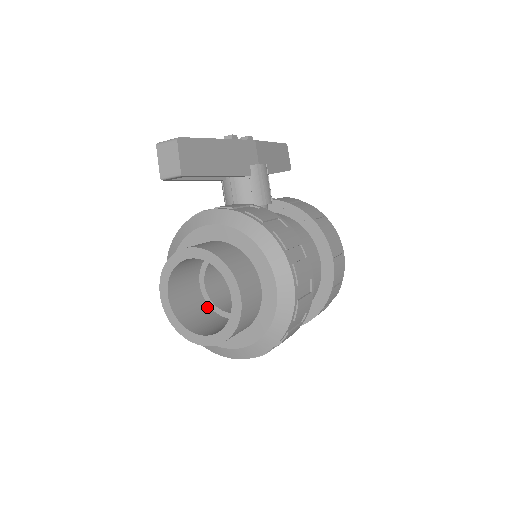
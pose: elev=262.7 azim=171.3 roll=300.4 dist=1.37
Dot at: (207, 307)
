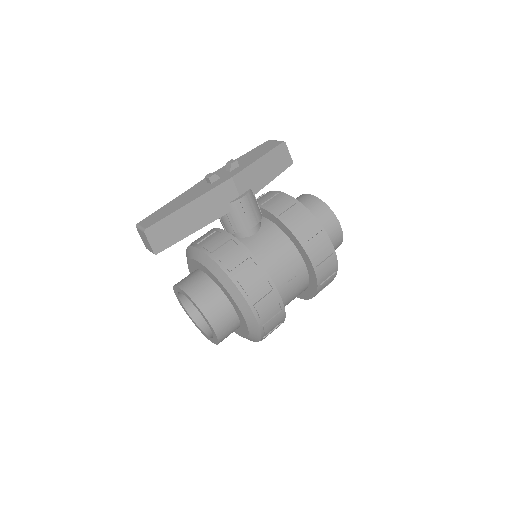
Dot at: occluded
